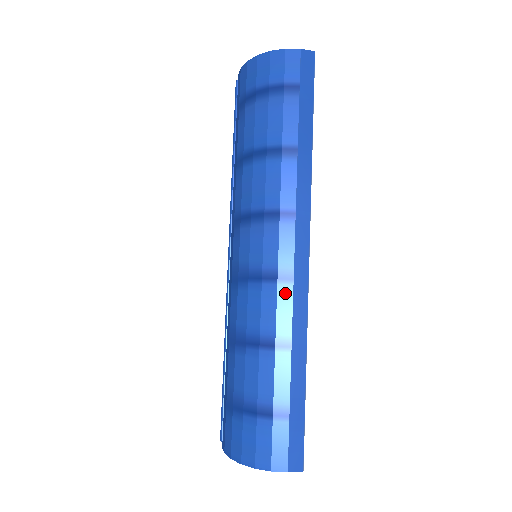
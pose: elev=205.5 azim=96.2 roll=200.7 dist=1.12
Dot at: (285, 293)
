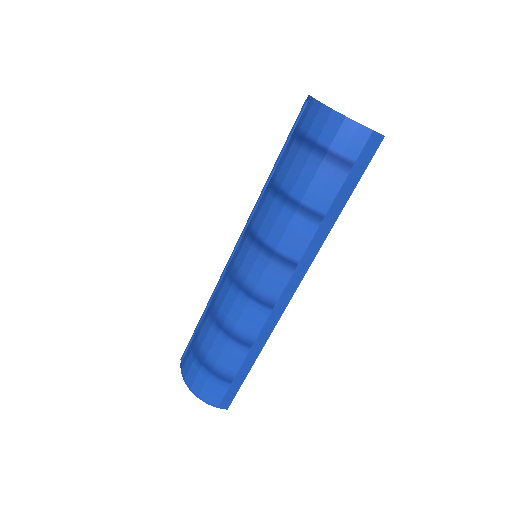
Dot at: (263, 314)
